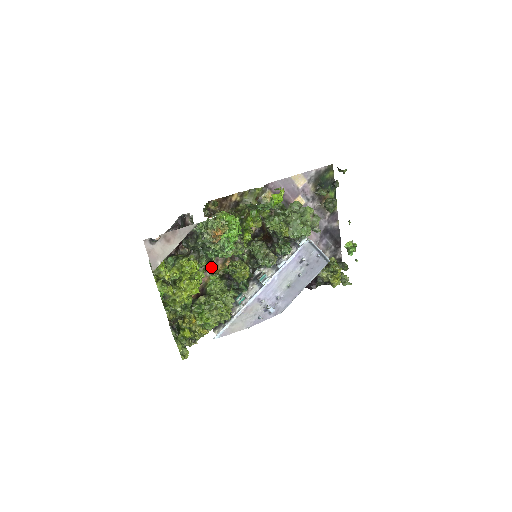
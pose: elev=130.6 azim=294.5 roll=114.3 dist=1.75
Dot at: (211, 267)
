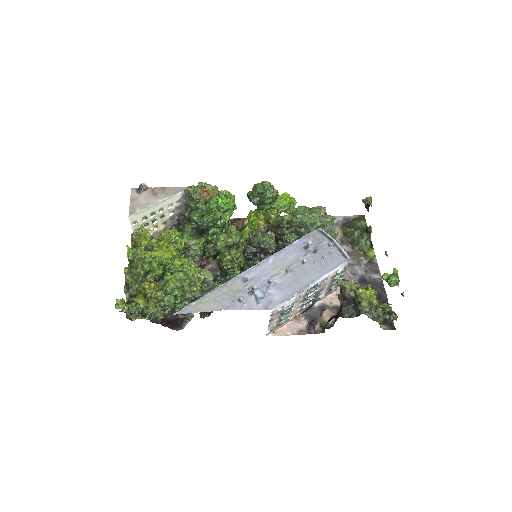
Dot at: occluded
